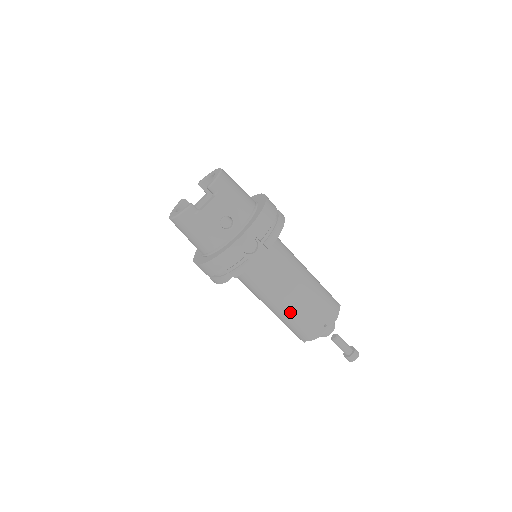
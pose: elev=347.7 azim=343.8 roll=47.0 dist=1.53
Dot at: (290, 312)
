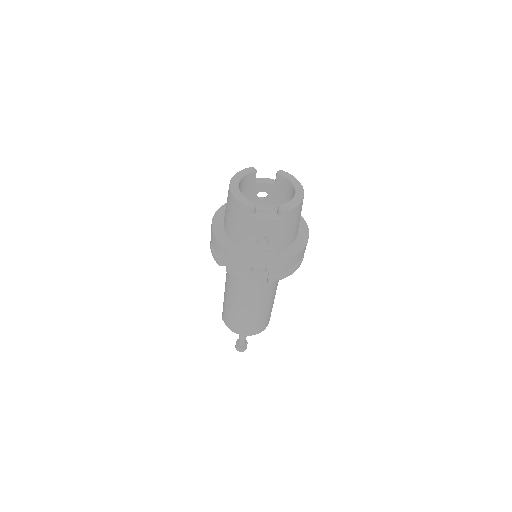
Dot at: (235, 308)
